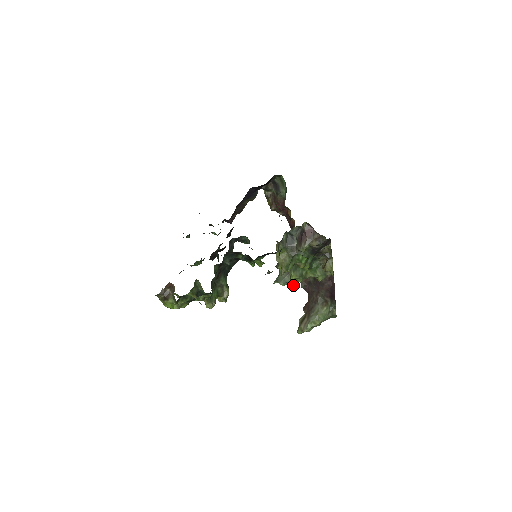
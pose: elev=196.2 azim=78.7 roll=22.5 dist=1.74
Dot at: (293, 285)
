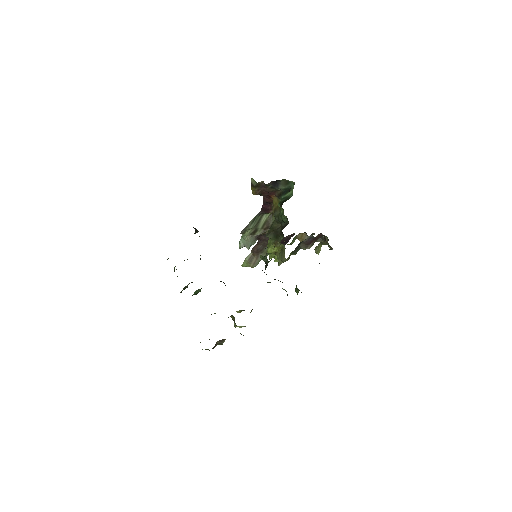
Dot at: (271, 257)
